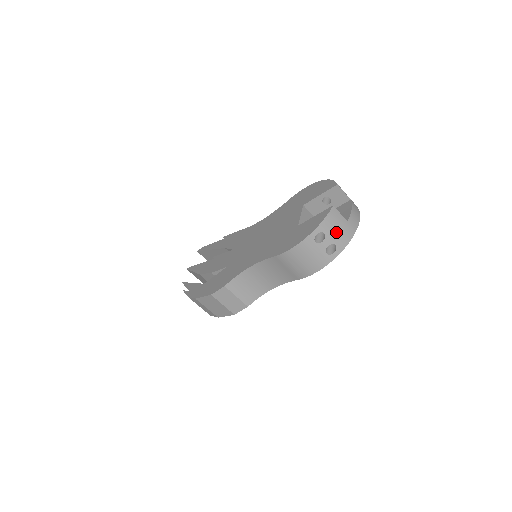
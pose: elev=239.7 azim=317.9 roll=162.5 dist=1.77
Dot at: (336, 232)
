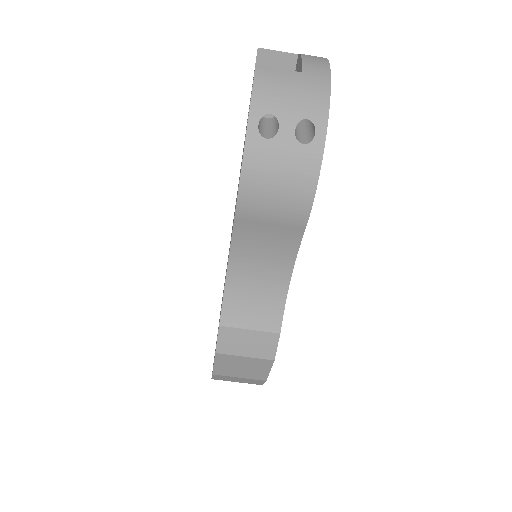
Dot at: (291, 99)
